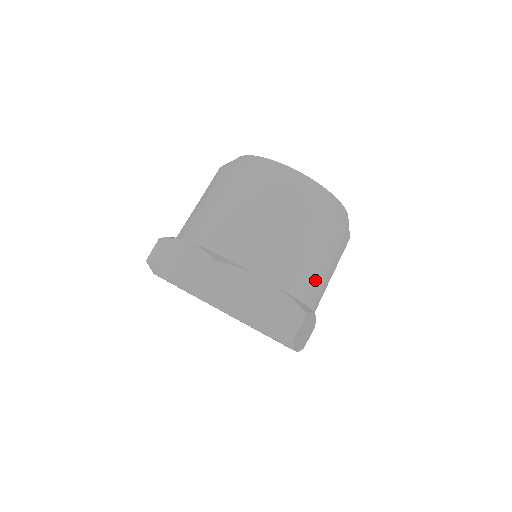
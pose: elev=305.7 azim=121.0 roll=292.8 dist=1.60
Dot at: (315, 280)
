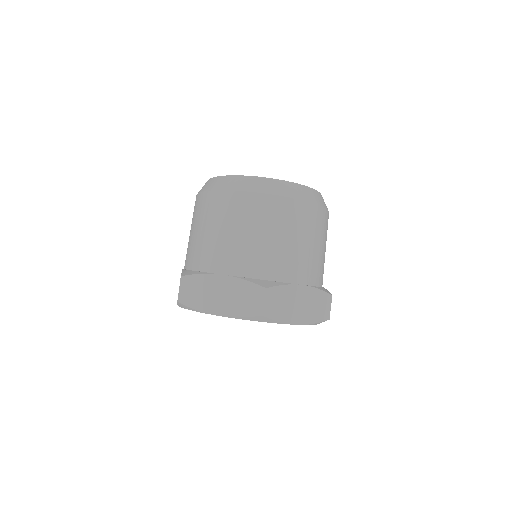
Dot at: (275, 256)
